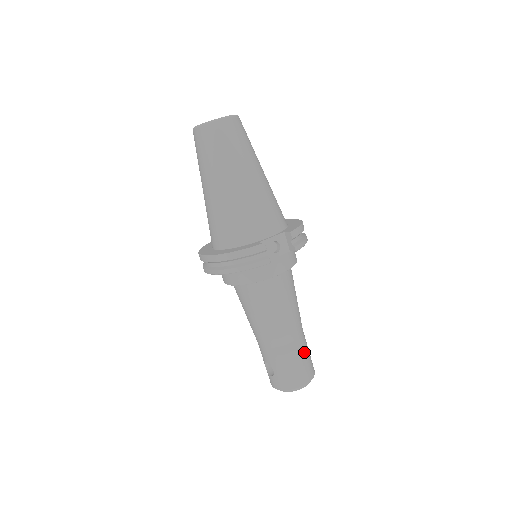
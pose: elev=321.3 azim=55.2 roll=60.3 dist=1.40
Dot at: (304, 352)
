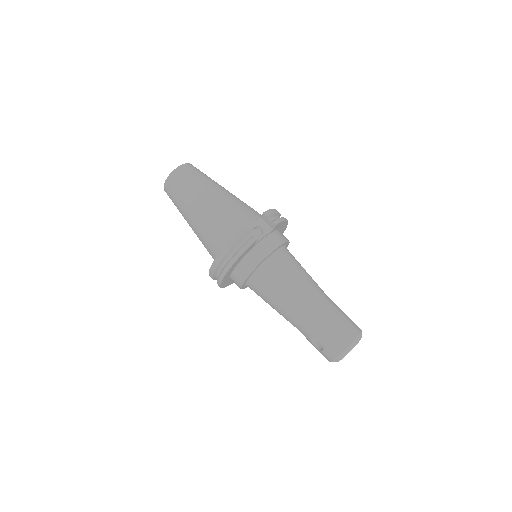
Dot at: (337, 312)
